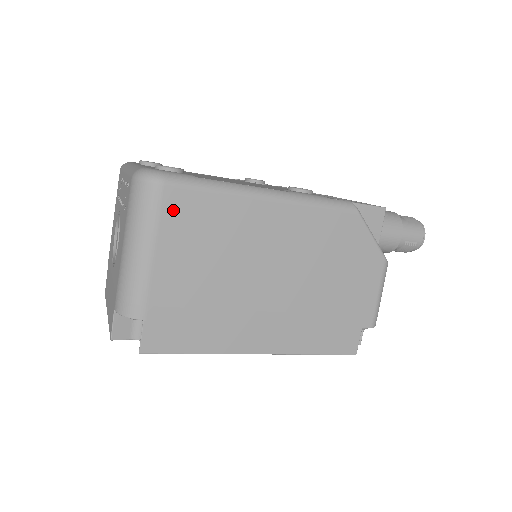
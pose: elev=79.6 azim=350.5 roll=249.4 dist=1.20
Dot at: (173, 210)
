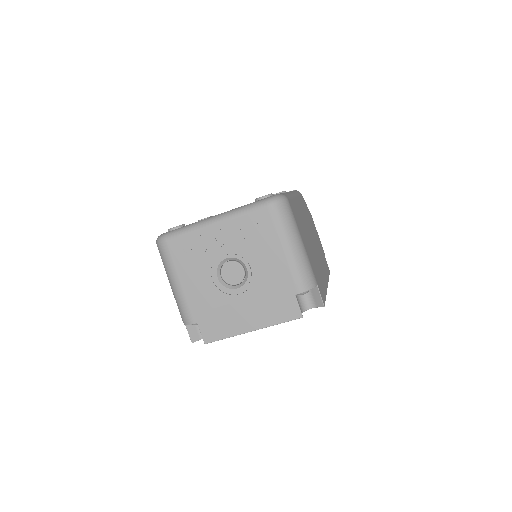
Dot at: (294, 213)
